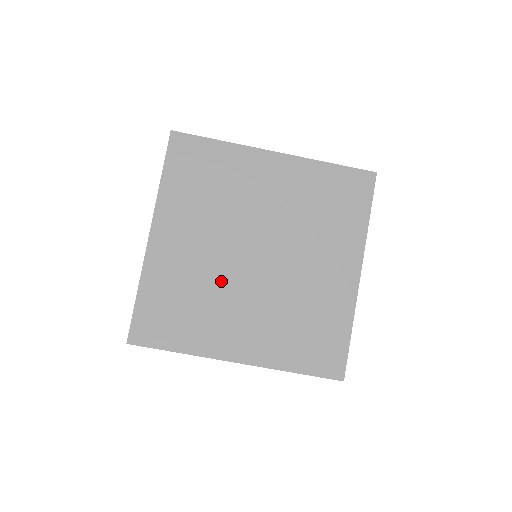
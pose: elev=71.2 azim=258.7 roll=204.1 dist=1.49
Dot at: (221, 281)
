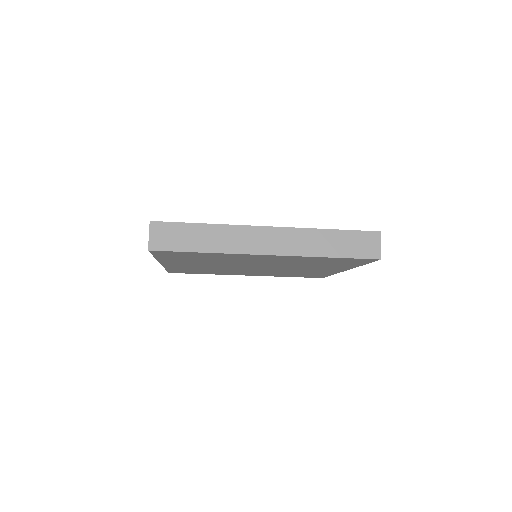
Dot at: (228, 269)
